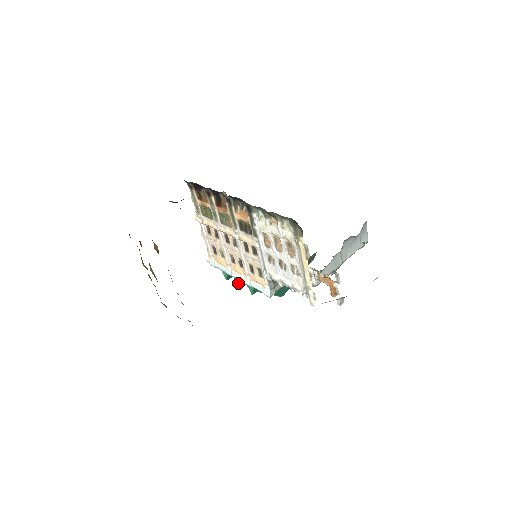
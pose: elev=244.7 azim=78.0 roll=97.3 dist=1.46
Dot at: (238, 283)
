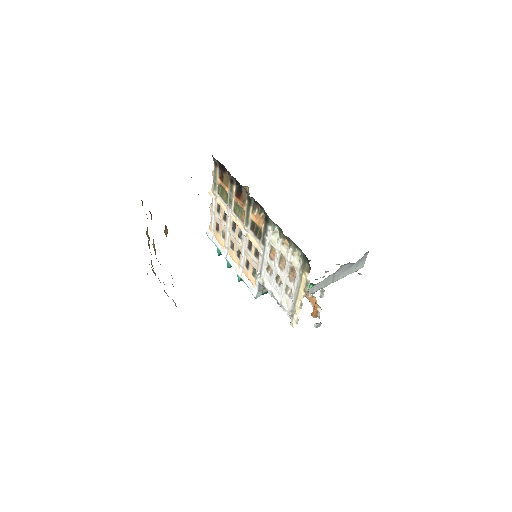
Dot at: (229, 265)
